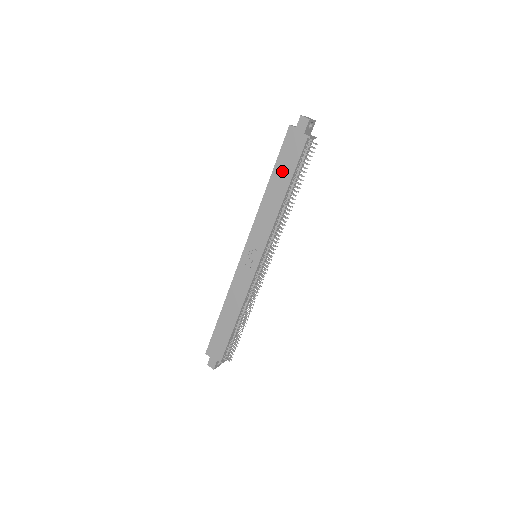
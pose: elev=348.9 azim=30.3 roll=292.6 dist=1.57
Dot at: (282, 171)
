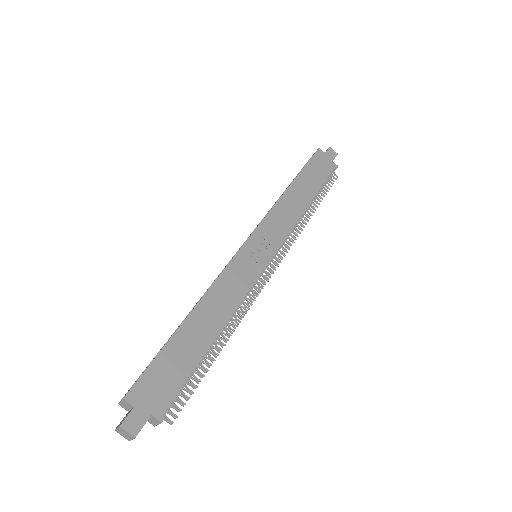
Dot at: (309, 179)
